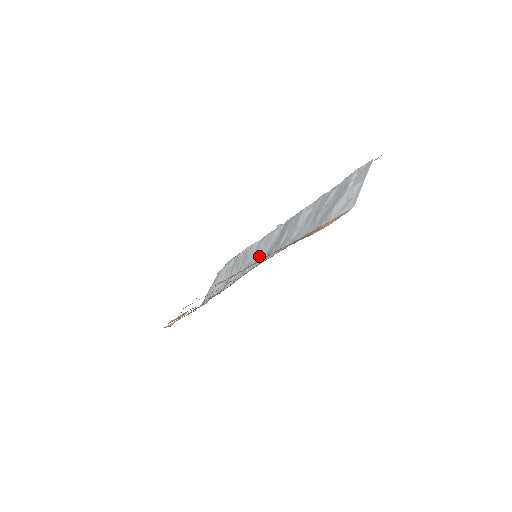
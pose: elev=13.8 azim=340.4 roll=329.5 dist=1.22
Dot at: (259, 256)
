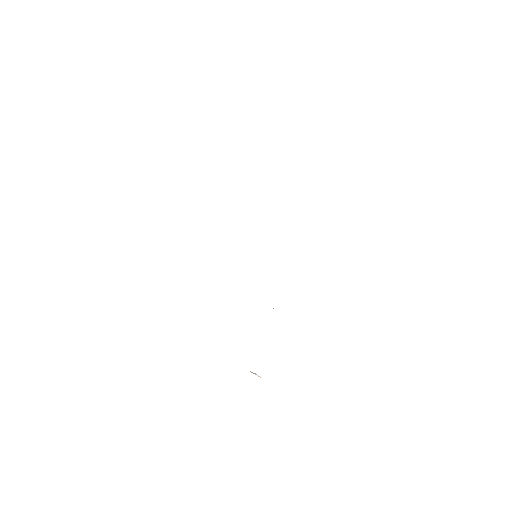
Dot at: occluded
